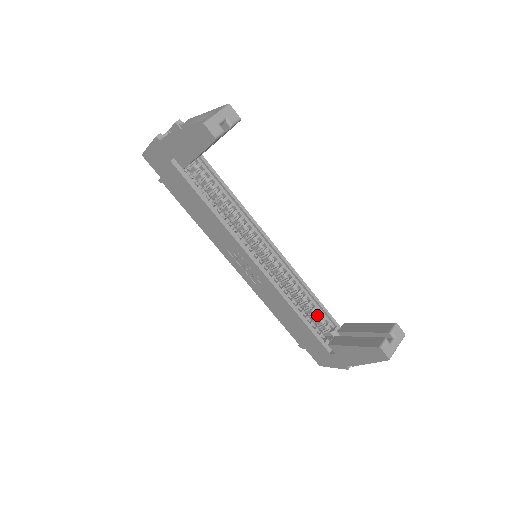
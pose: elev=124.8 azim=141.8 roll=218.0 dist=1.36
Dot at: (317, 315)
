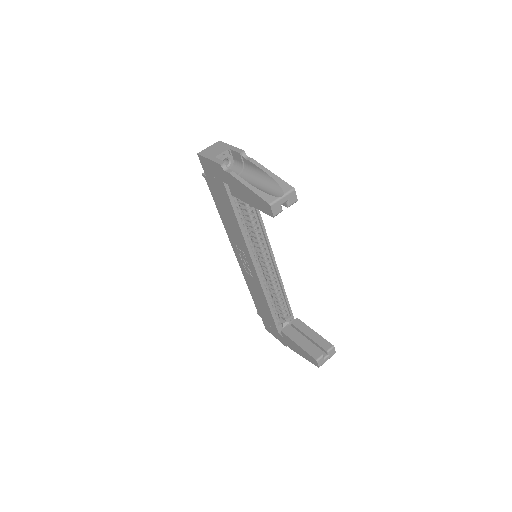
Dot at: (281, 306)
